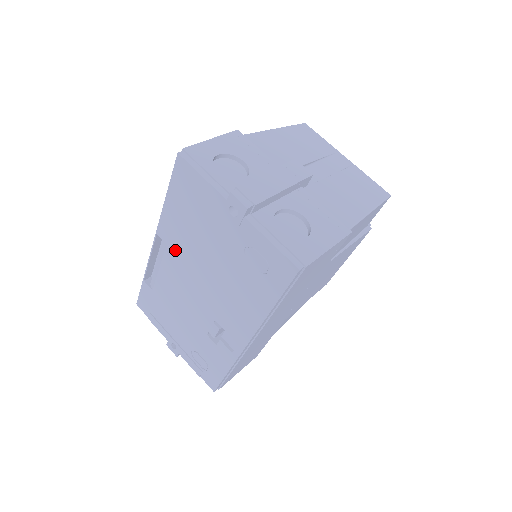
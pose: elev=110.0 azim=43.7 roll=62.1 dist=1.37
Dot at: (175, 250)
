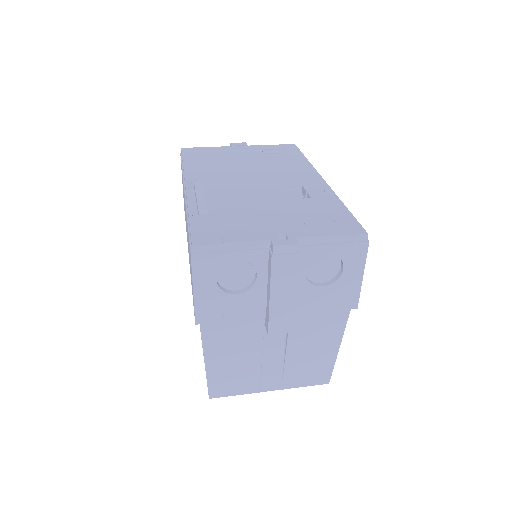
Dot at: (213, 177)
